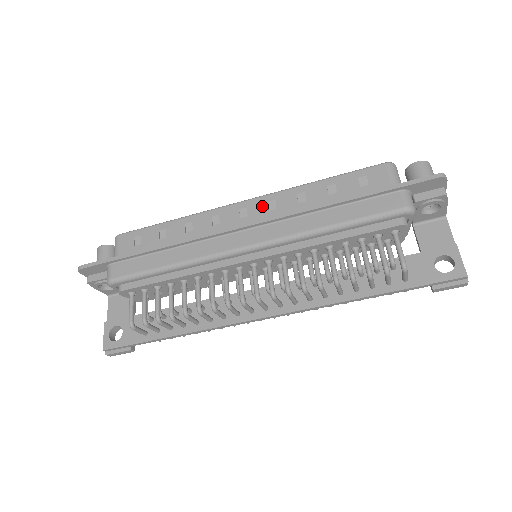
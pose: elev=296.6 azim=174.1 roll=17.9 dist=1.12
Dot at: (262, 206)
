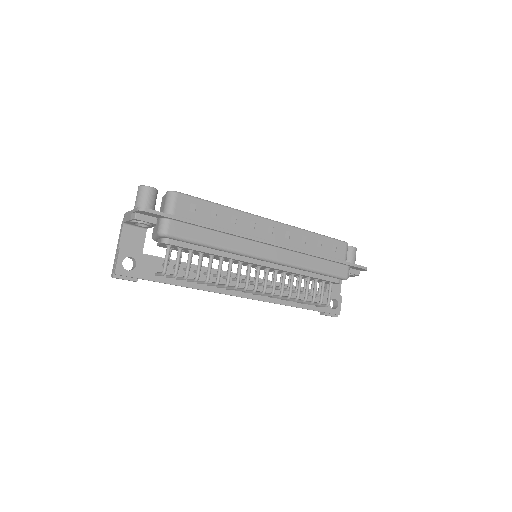
Dot at: (282, 232)
